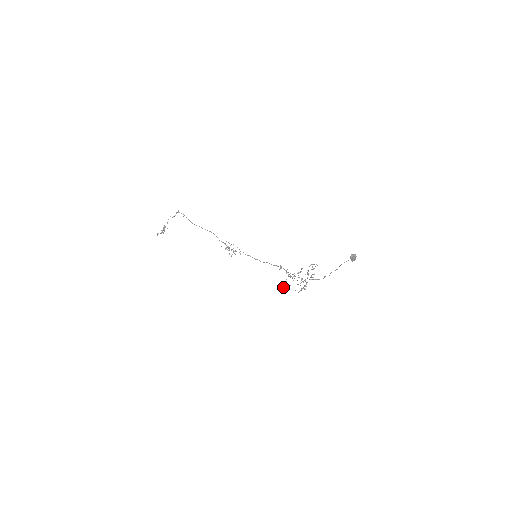
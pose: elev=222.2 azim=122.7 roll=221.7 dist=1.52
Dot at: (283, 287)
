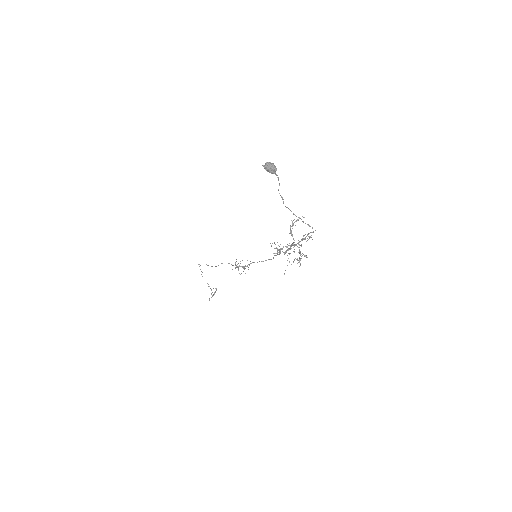
Dot at: (285, 270)
